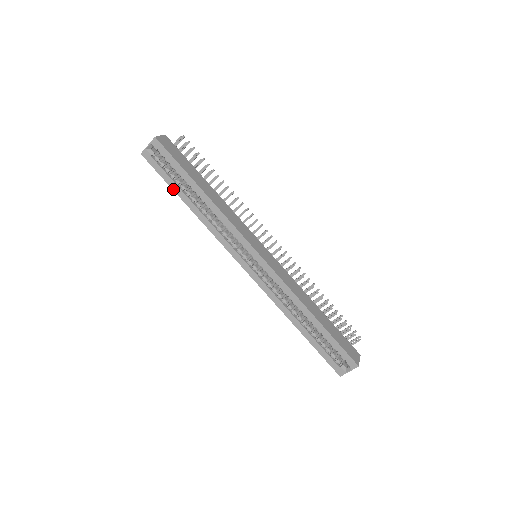
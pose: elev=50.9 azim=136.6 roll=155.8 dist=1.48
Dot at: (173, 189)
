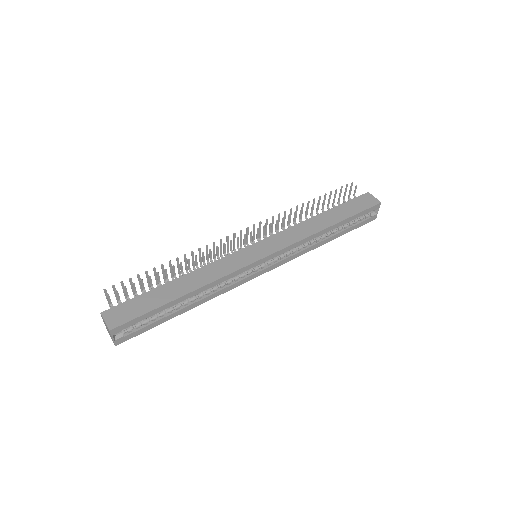
Dot at: (165, 321)
